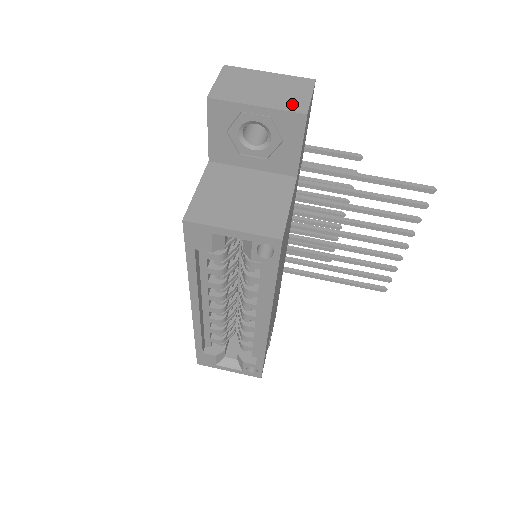
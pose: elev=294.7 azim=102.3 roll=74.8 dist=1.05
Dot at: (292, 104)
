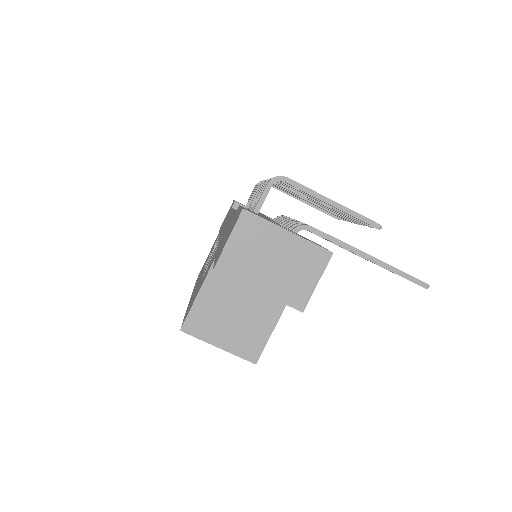
Dot at: (294, 294)
